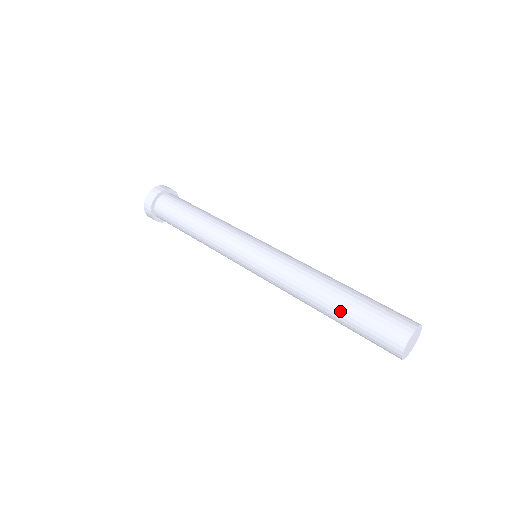
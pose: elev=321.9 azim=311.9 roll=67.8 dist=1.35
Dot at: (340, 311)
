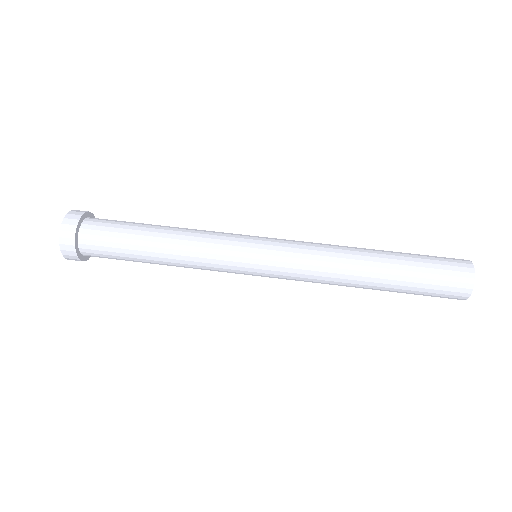
Dot at: (394, 280)
